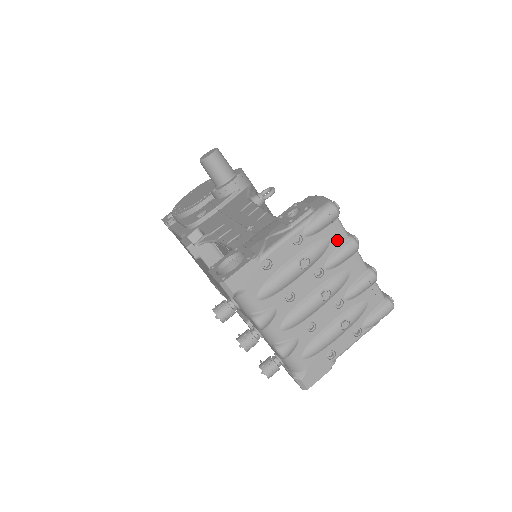
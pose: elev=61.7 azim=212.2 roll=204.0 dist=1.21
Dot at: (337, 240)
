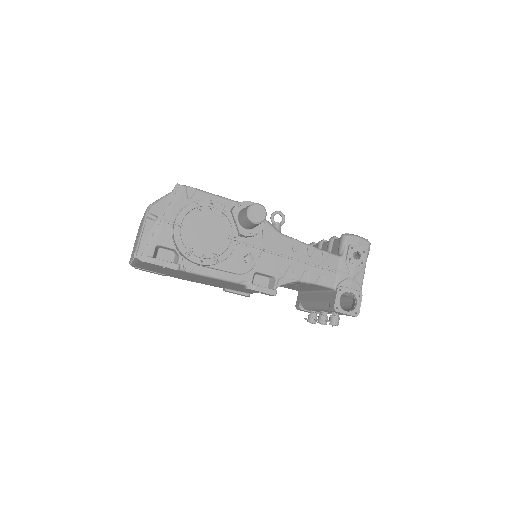
Dot at: occluded
